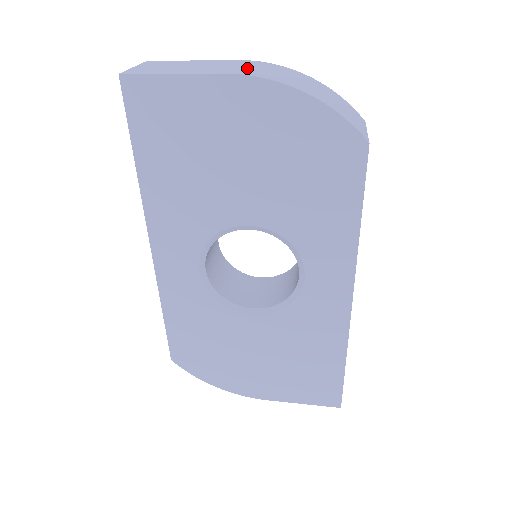
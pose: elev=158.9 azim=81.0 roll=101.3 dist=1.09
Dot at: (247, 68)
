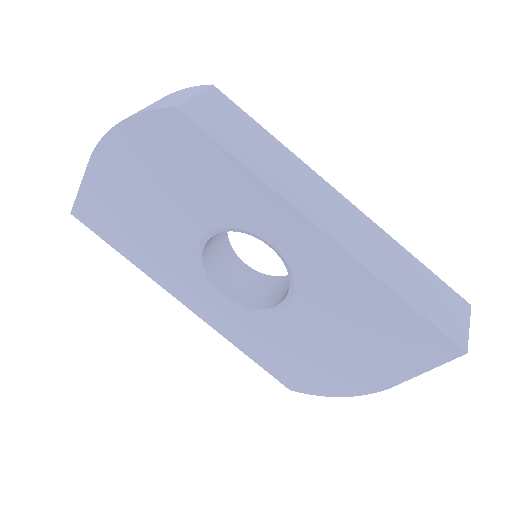
Dot at: occluded
